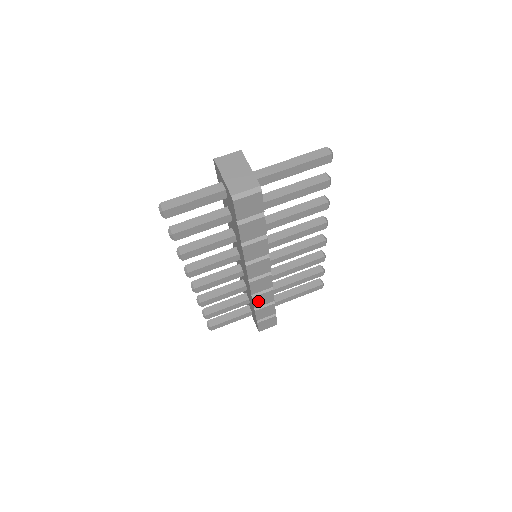
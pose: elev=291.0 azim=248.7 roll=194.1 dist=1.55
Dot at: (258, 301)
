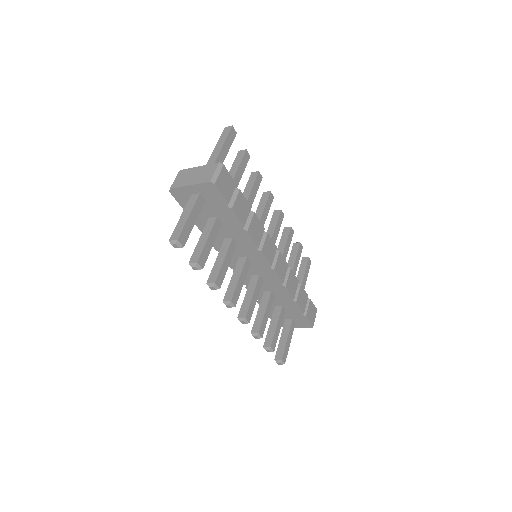
Dot at: (291, 289)
